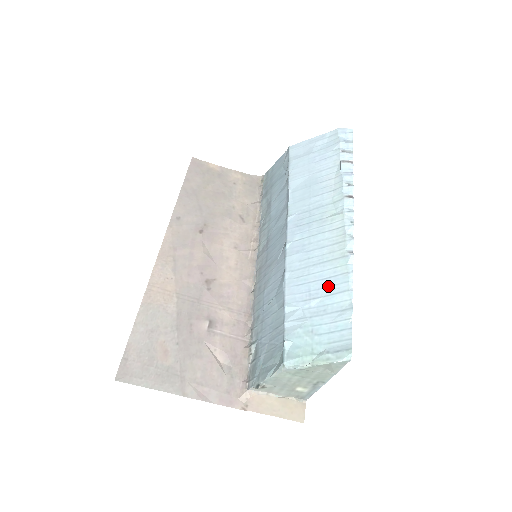
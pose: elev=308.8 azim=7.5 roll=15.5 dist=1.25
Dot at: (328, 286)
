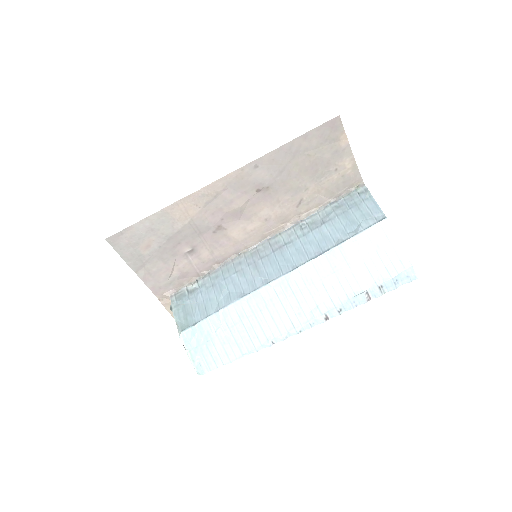
Dot at: (242, 338)
